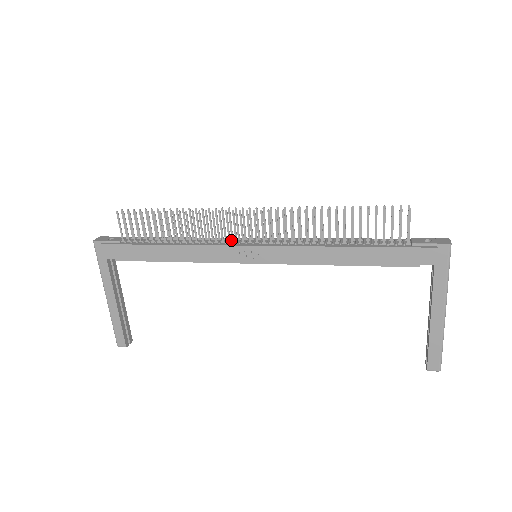
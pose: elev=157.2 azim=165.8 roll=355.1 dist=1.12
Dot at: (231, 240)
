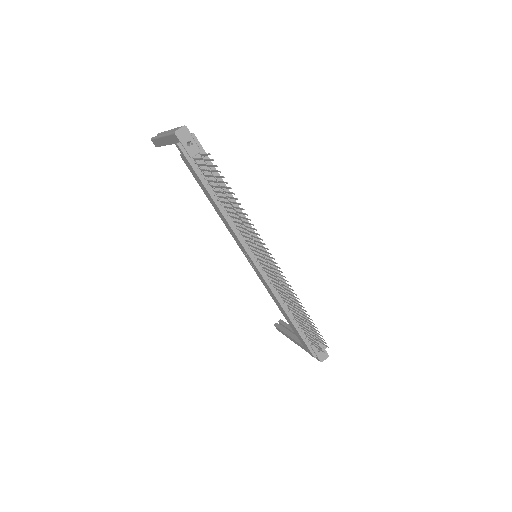
Dot at: (253, 240)
